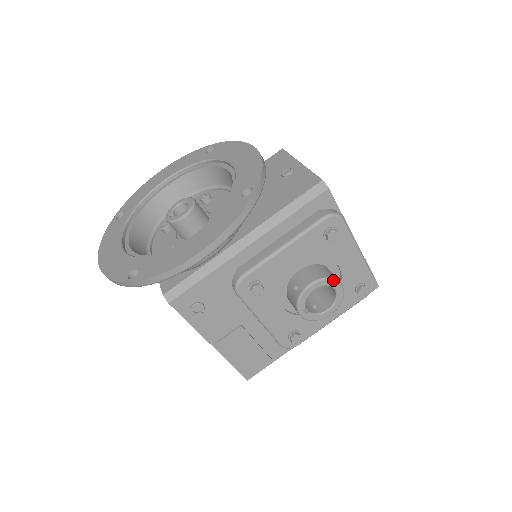
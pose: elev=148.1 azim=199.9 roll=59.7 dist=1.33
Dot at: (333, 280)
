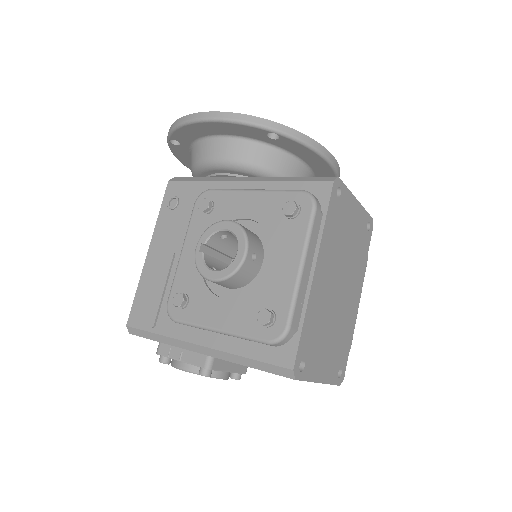
Dot at: (245, 236)
